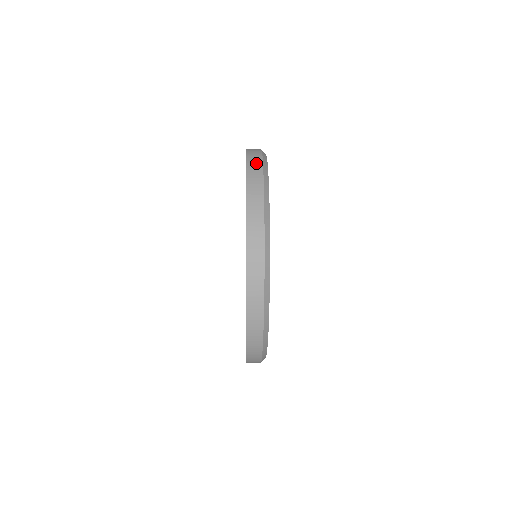
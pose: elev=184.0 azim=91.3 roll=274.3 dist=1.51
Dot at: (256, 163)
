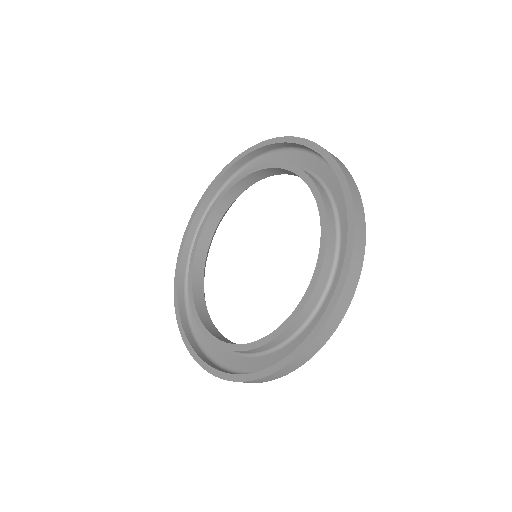
Dot at: (362, 237)
